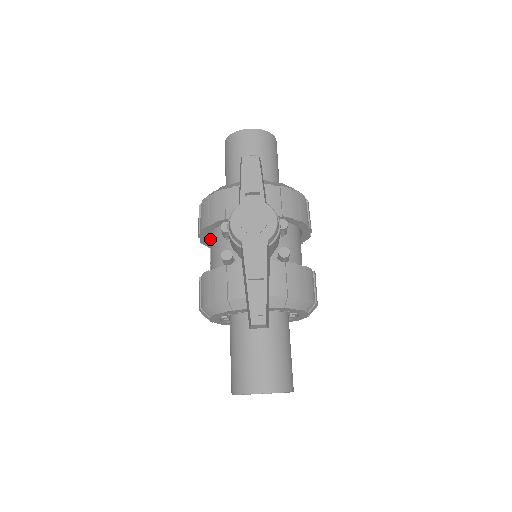
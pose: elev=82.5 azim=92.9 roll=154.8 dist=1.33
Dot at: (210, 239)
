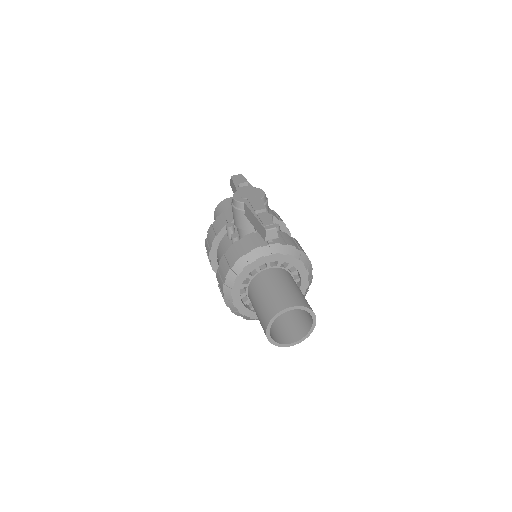
Dot at: (219, 255)
